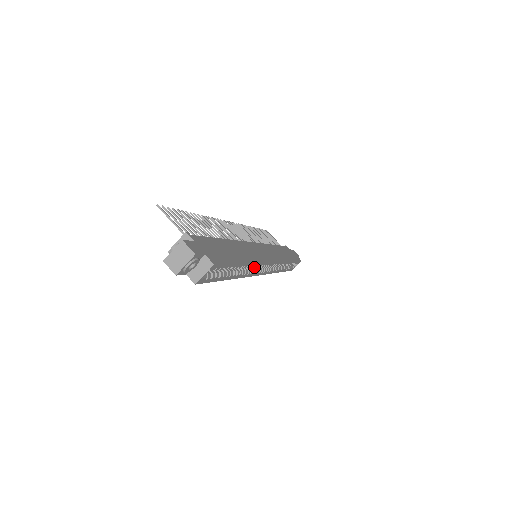
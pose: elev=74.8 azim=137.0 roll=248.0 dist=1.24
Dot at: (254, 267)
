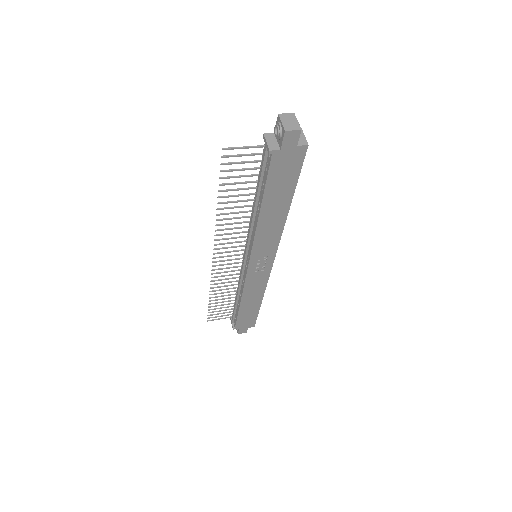
Dot at: occluded
